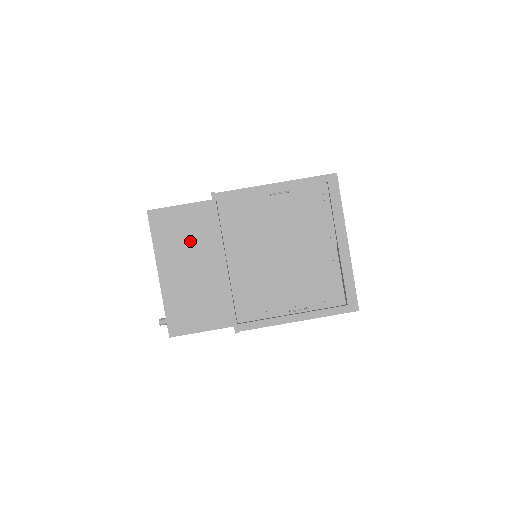
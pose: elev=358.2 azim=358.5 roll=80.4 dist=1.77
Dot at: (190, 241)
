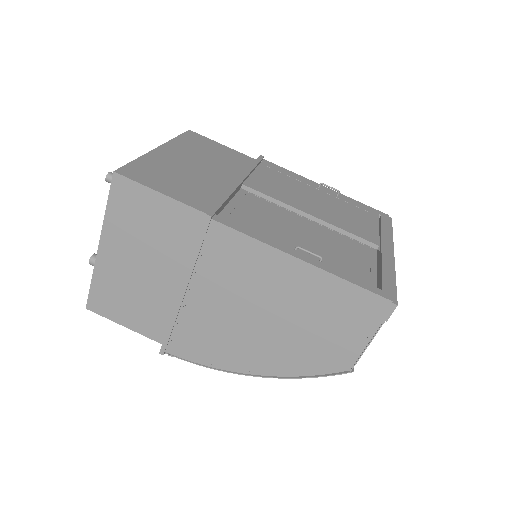
Dot at: (214, 158)
